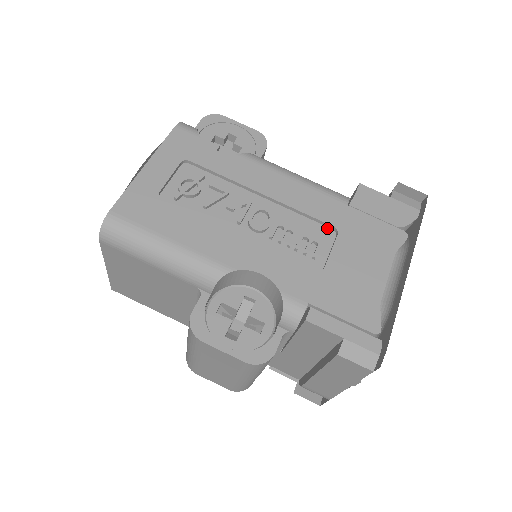
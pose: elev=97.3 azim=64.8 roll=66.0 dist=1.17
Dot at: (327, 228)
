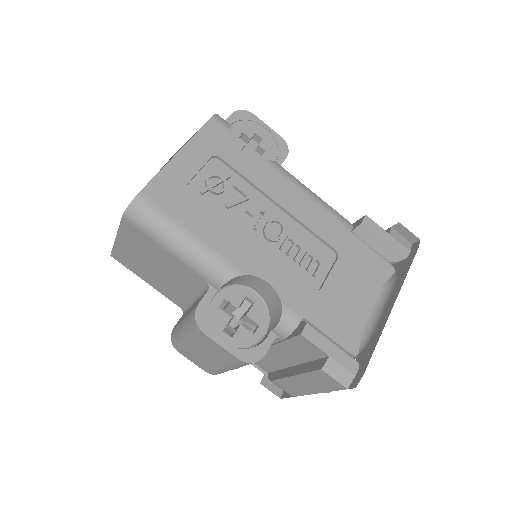
Dot at: (329, 250)
